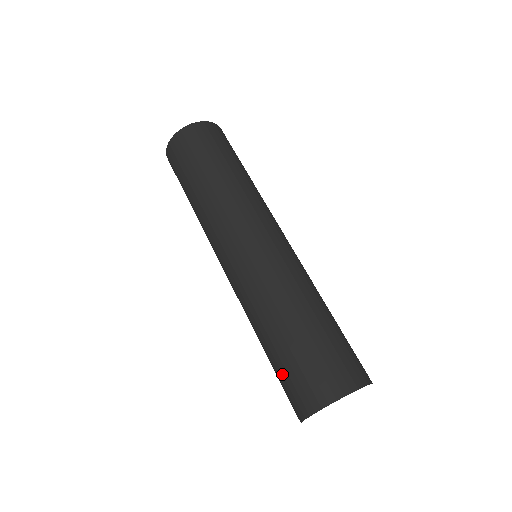
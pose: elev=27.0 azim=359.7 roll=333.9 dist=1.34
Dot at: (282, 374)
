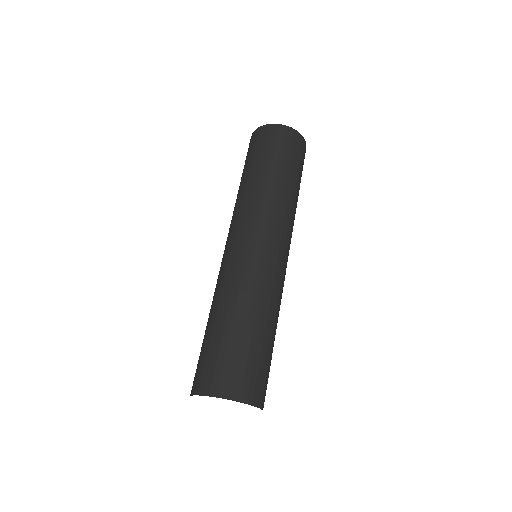
Dot at: occluded
